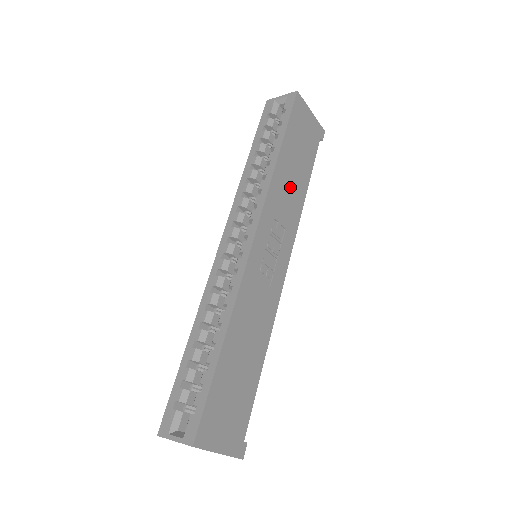
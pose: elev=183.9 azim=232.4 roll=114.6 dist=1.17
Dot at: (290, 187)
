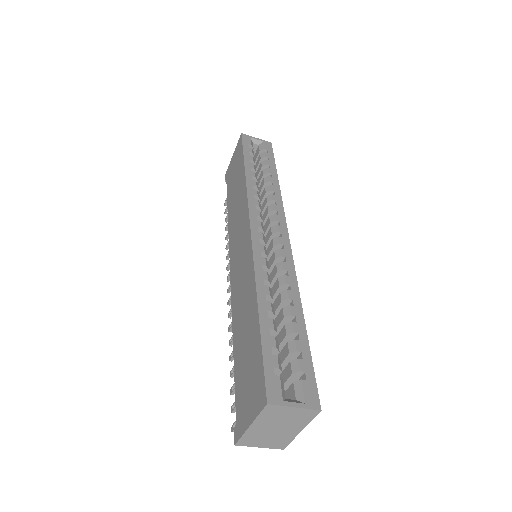
Dot at: occluded
